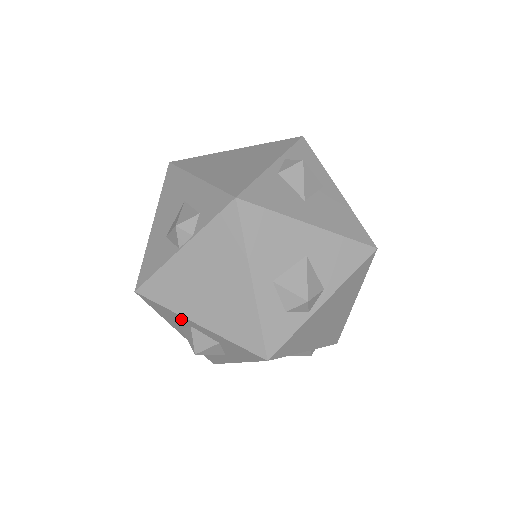
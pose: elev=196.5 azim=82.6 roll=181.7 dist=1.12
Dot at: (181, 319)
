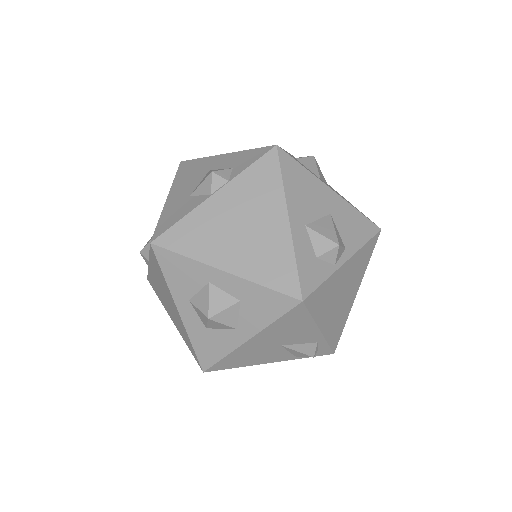
Dot at: (200, 273)
